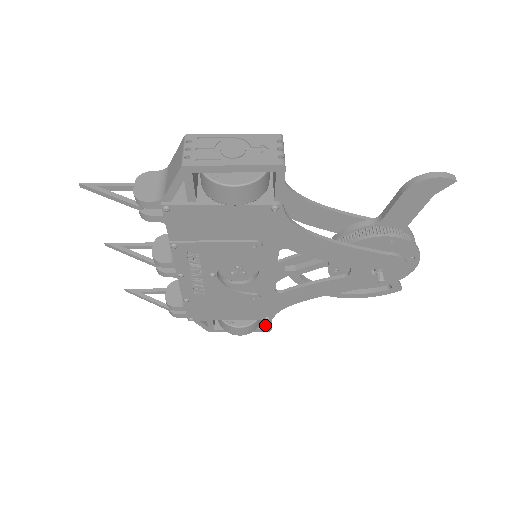
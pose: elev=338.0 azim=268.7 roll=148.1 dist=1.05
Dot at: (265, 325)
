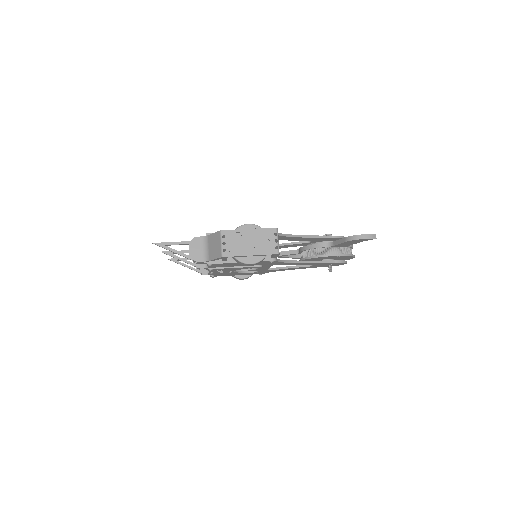
Dot at: occluded
